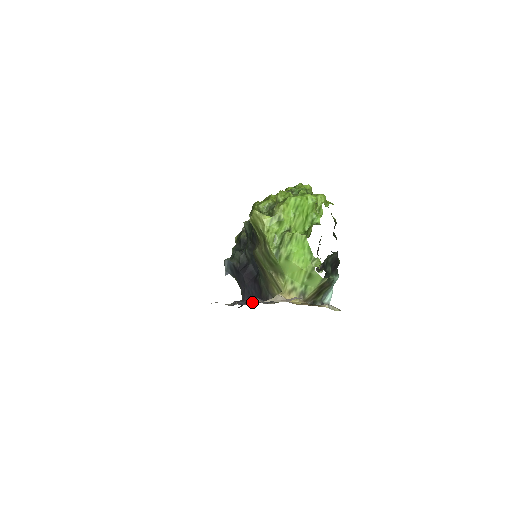
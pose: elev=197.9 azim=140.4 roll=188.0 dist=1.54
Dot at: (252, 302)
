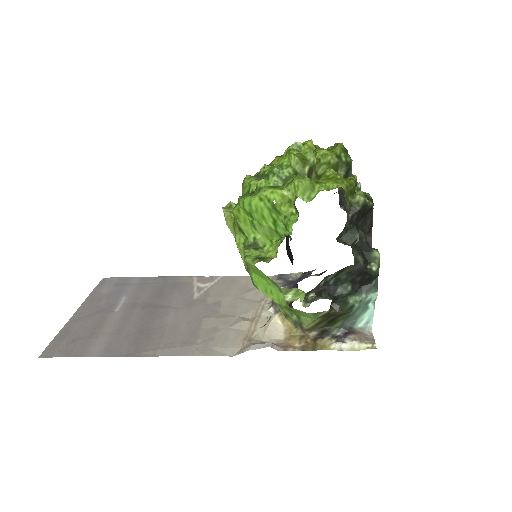
Dot at: occluded
